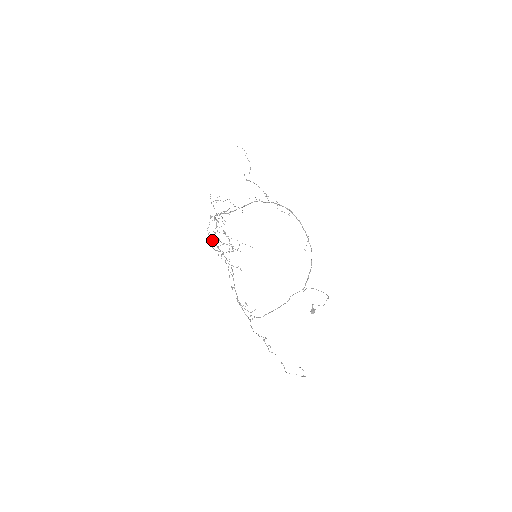
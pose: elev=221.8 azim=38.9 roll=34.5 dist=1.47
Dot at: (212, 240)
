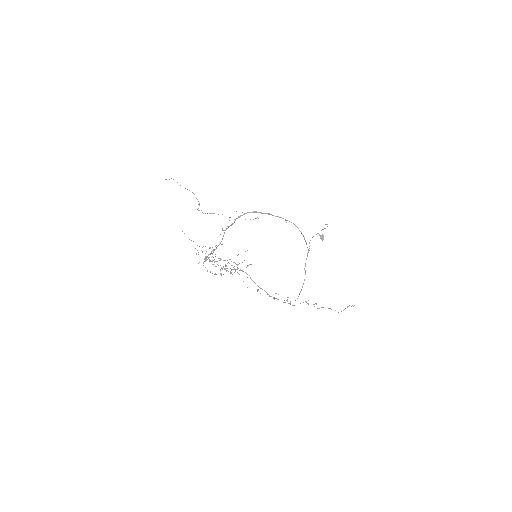
Dot at: occluded
